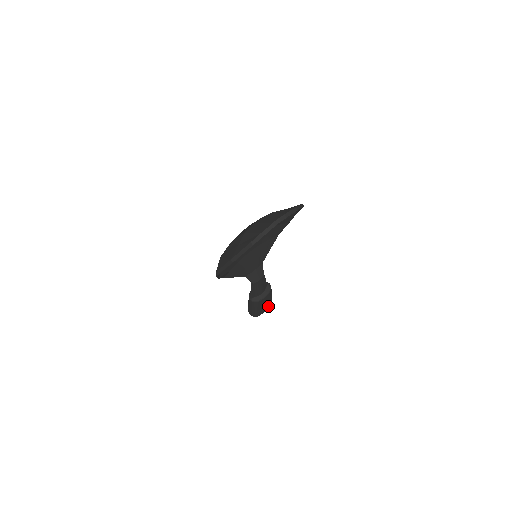
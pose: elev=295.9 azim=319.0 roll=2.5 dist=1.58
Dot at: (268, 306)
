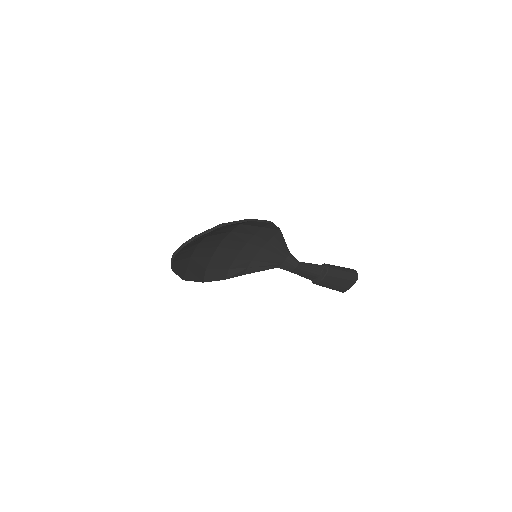
Dot at: (349, 282)
